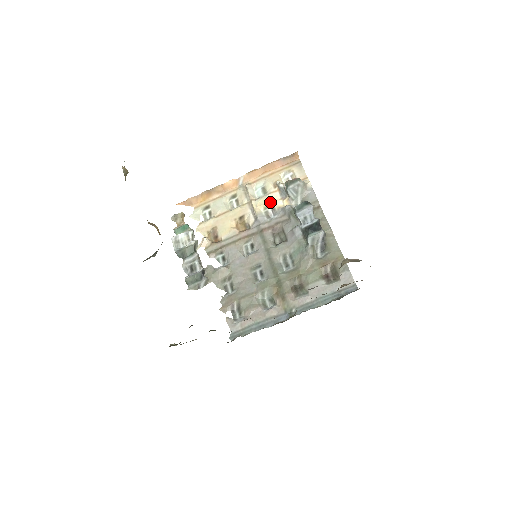
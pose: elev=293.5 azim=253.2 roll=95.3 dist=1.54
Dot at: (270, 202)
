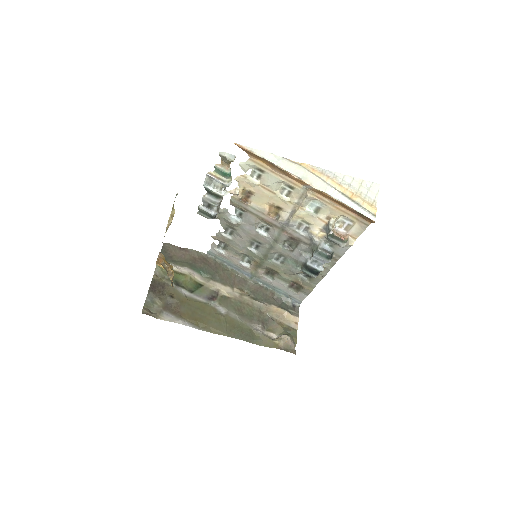
Dot at: (311, 223)
